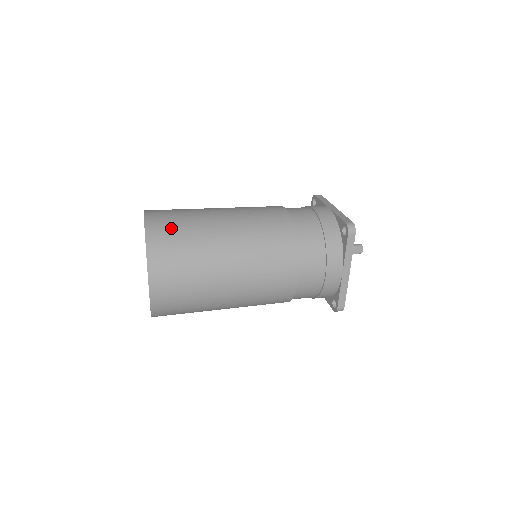
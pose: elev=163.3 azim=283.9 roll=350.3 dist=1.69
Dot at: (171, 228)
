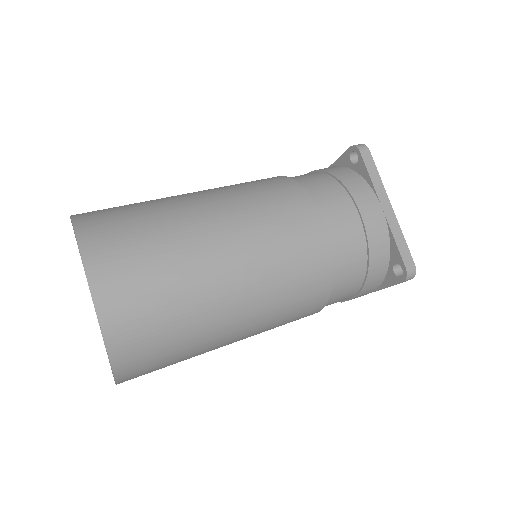
Dot at: (147, 317)
